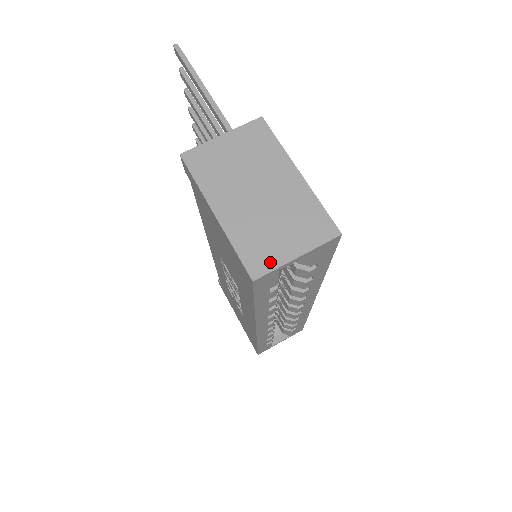
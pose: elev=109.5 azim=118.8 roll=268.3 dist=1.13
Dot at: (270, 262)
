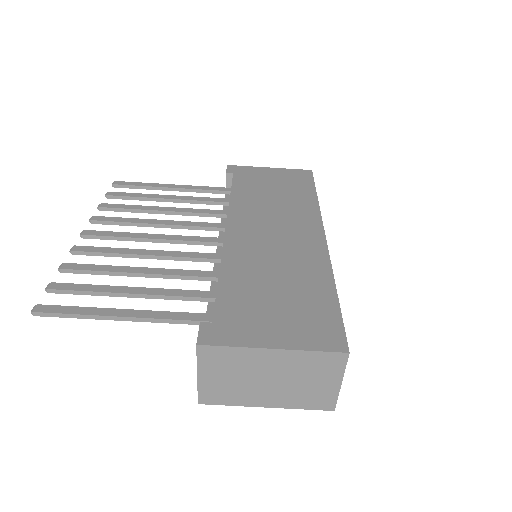
Dot at: (330, 398)
